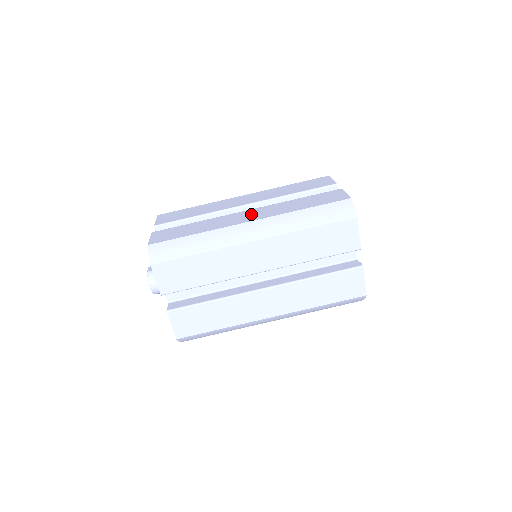
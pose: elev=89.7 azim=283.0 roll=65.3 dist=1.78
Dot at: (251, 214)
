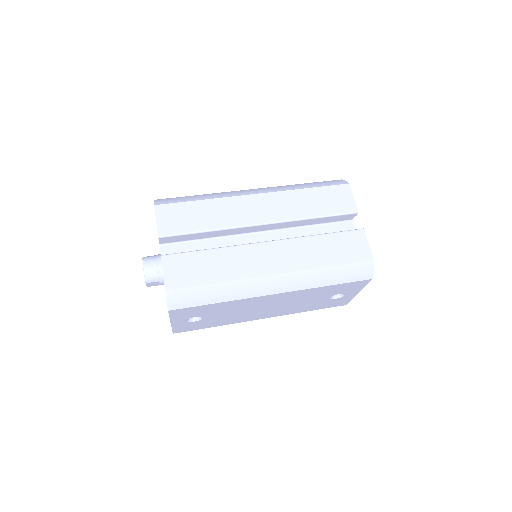
Dot at: occluded
